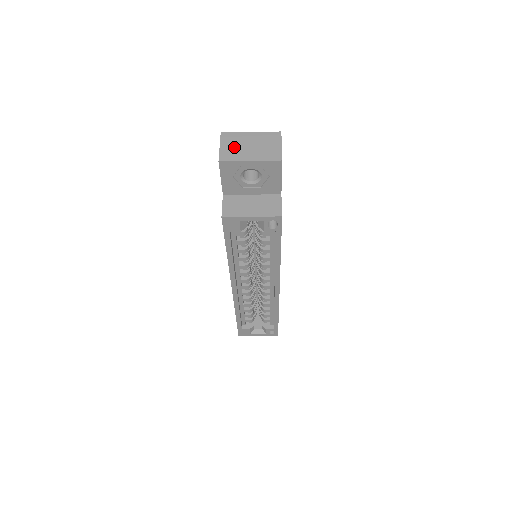
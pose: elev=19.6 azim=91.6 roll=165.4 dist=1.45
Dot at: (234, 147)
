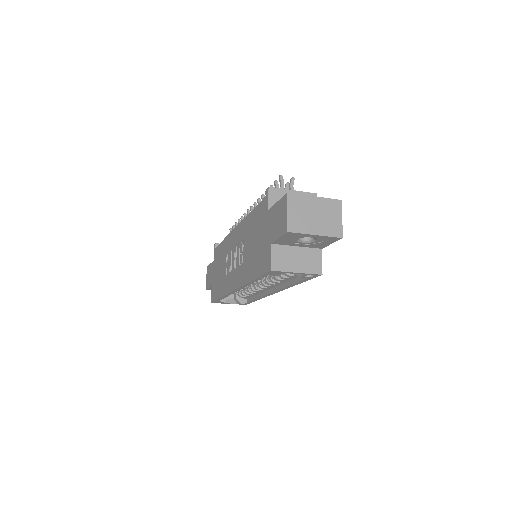
Dot at: (301, 215)
